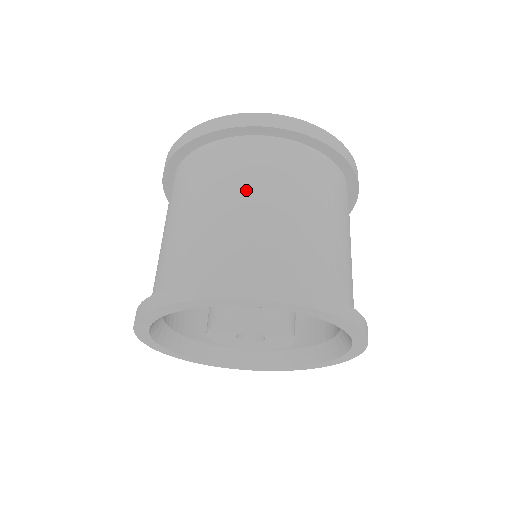
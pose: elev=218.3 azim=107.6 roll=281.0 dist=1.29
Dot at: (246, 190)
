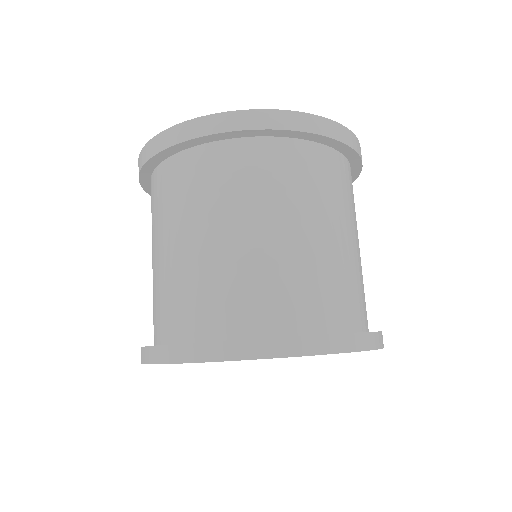
Dot at: (200, 221)
